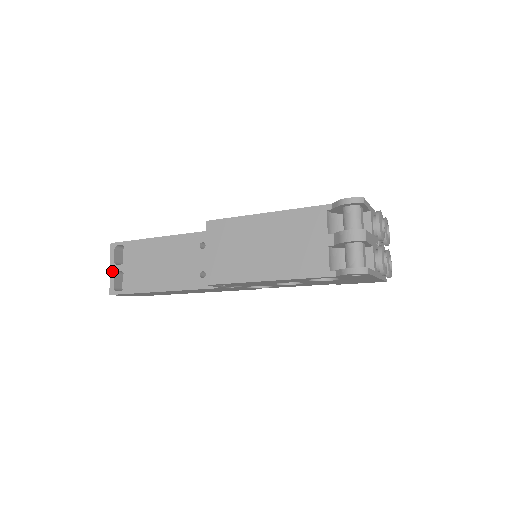
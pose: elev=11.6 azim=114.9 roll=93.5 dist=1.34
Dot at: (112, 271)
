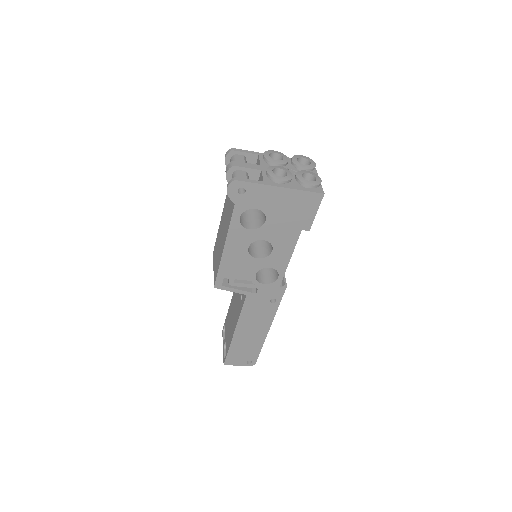
Dot at: (223, 347)
